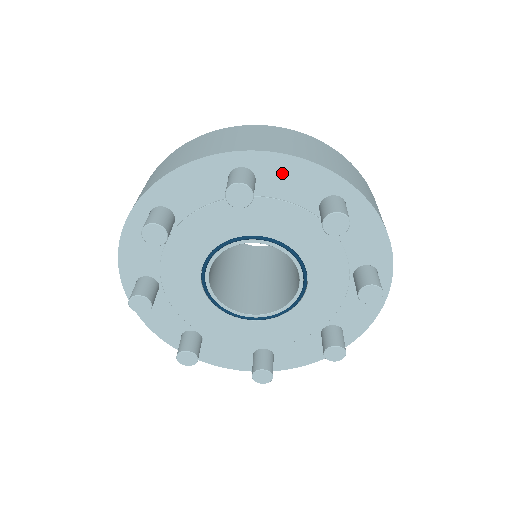
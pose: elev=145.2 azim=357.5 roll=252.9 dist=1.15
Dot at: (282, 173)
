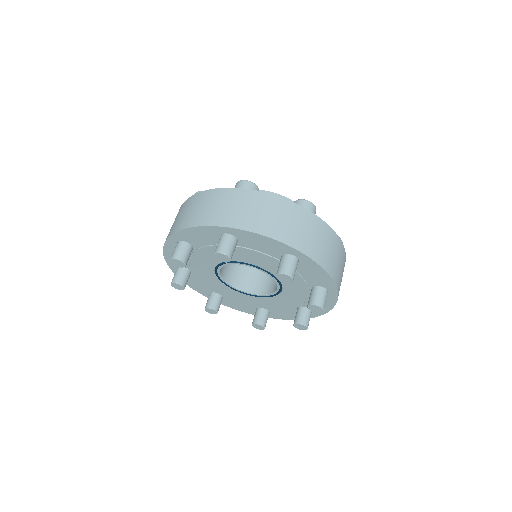
Dot at: (253, 240)
